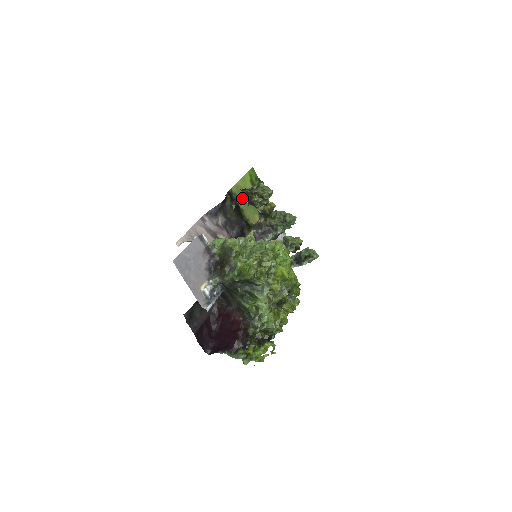
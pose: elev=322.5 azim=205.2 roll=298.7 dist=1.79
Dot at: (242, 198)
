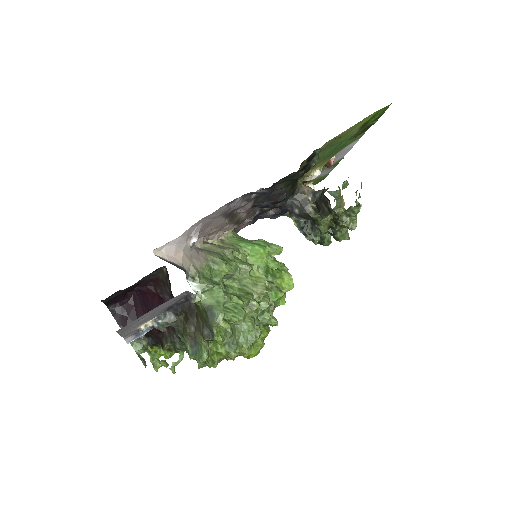
Dot at: (325, 150)
